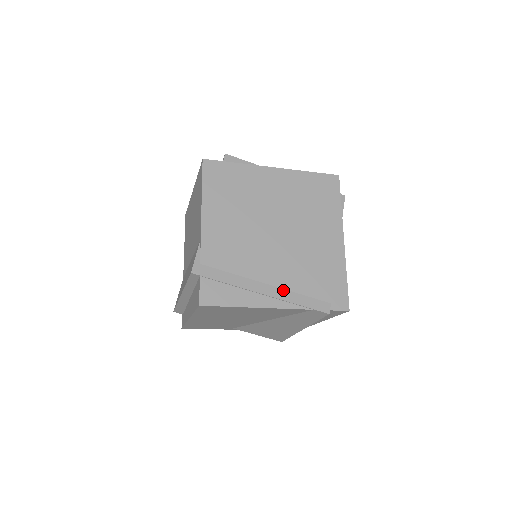
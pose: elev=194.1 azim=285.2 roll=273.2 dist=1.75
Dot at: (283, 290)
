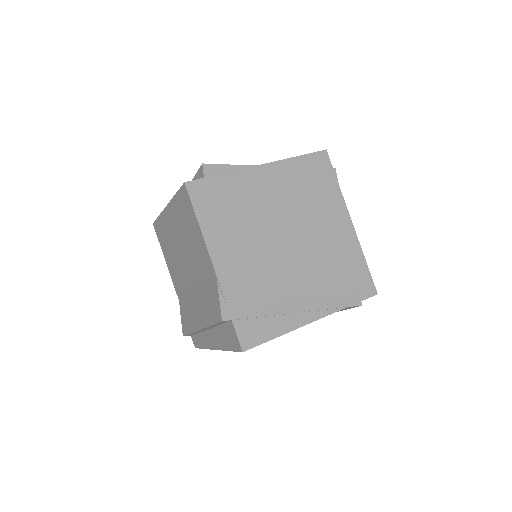
Dot at: (314, 300)
